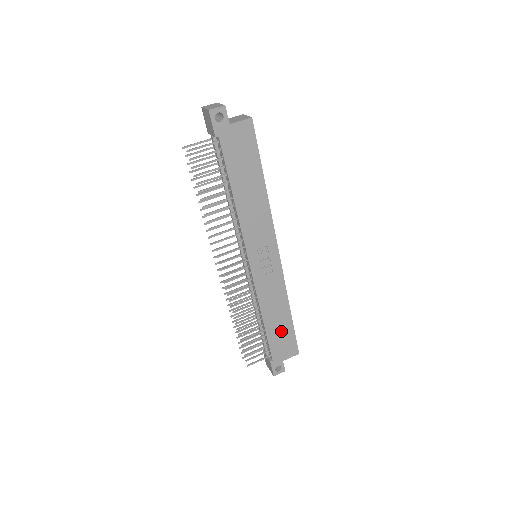
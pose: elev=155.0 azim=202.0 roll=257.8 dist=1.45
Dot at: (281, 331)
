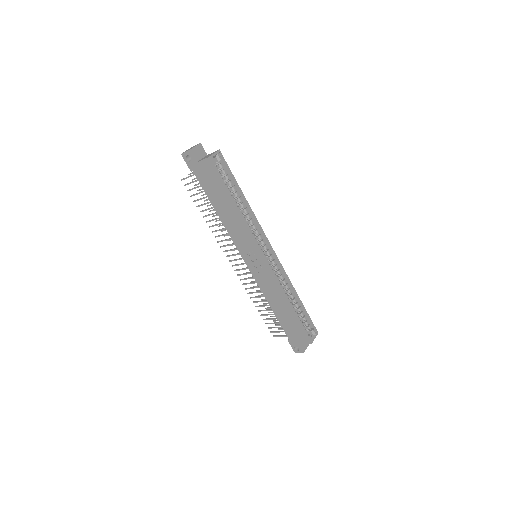
Dot at: (288, 320)
